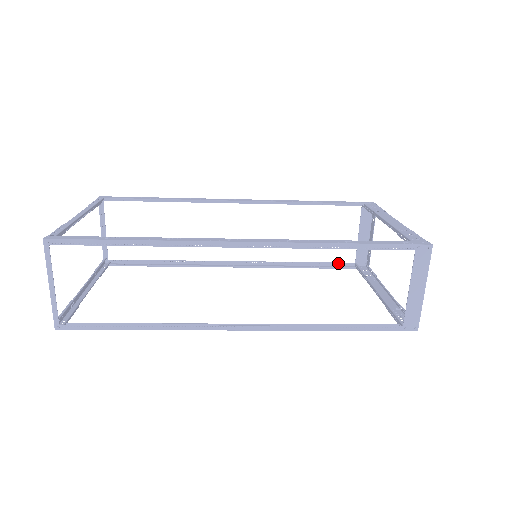
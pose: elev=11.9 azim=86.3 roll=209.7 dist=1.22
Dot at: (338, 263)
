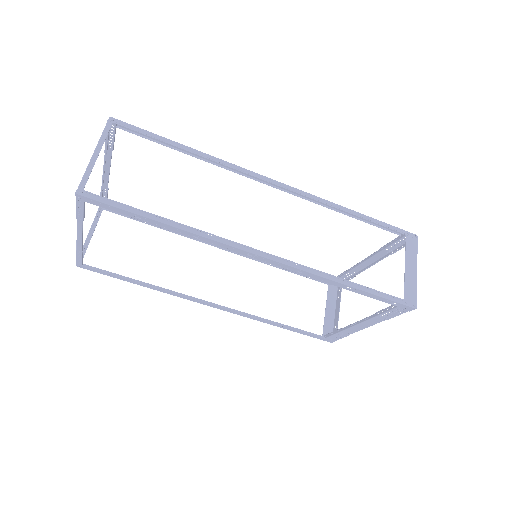
Dot at: occluded
